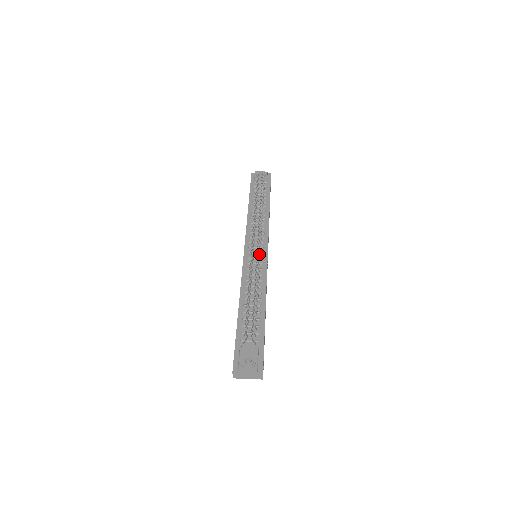
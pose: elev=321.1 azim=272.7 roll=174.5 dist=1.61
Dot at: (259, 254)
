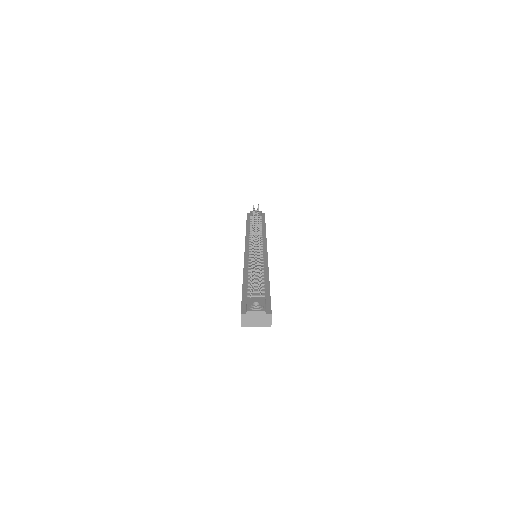
Dot at: occluded
